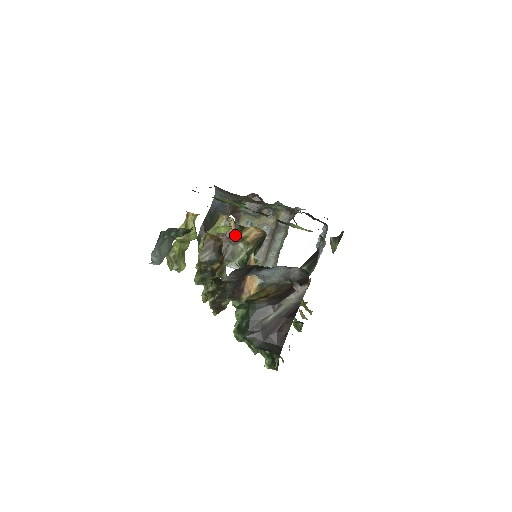
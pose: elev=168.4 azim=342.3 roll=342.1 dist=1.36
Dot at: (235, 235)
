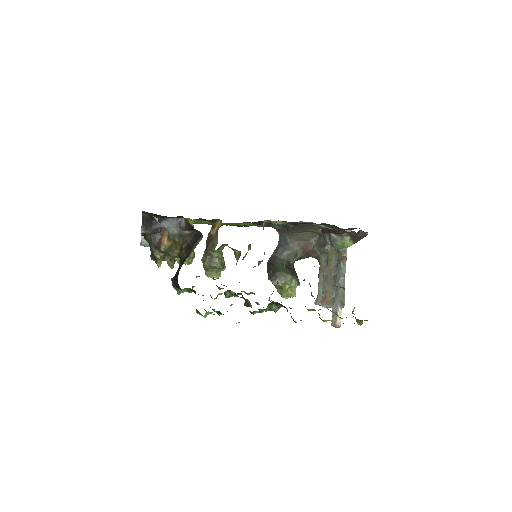
Dot at: (213, 231)
